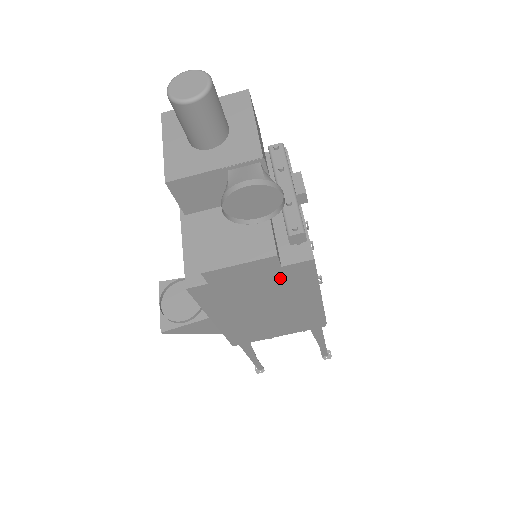
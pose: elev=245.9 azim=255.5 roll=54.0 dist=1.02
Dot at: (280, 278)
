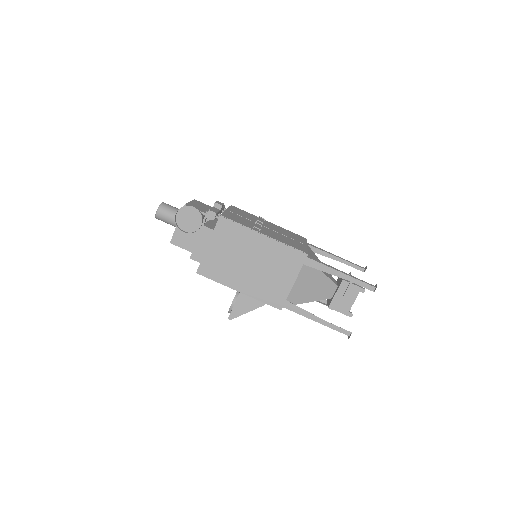
Dot at: (224, 237)
